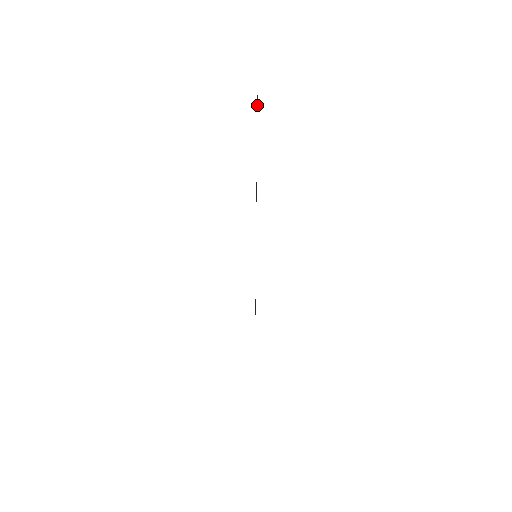
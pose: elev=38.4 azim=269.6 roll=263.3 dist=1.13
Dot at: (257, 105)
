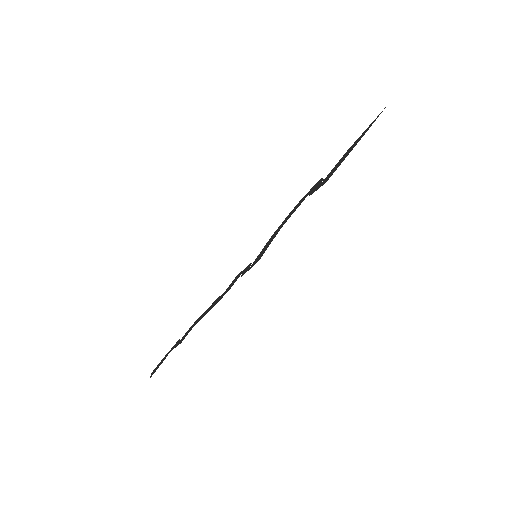
Dot at: (364, 134)
